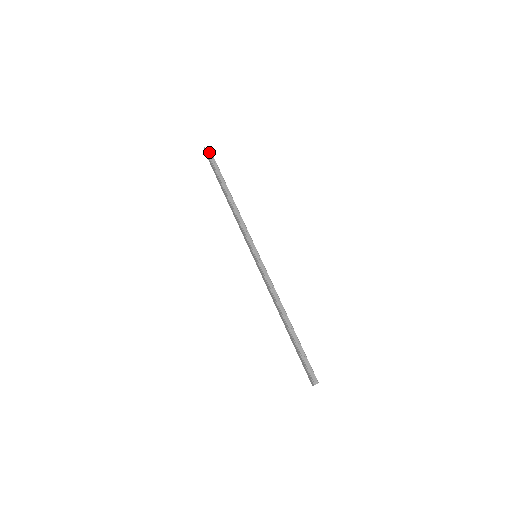
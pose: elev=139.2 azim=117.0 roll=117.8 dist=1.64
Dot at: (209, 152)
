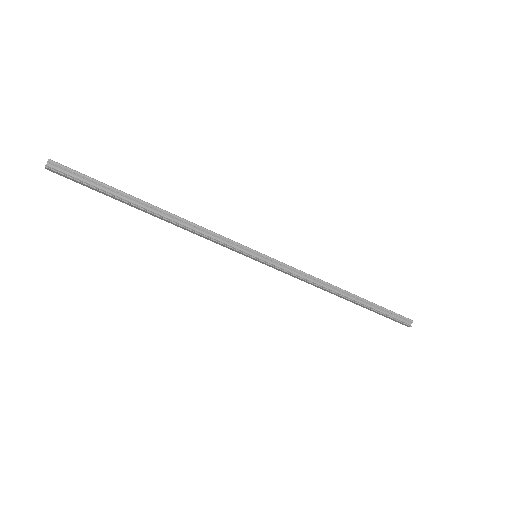
Dot at: (59, 168)
